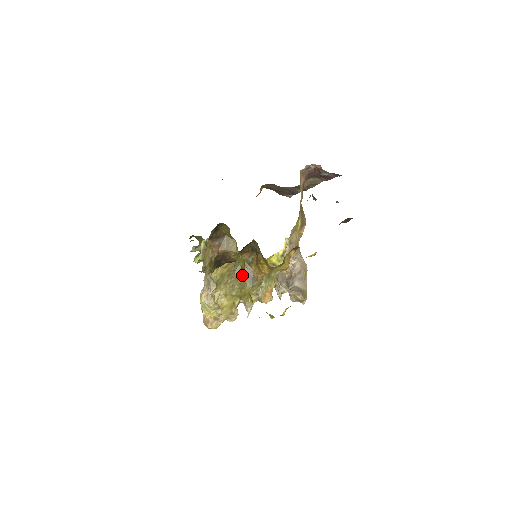
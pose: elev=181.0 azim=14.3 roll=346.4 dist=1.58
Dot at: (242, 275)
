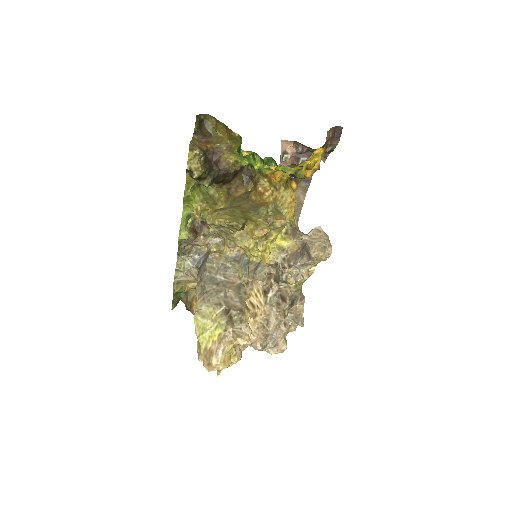
Dot at: (240, 147)
